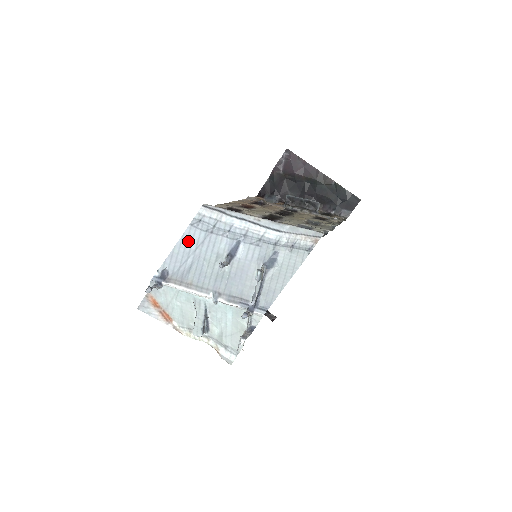
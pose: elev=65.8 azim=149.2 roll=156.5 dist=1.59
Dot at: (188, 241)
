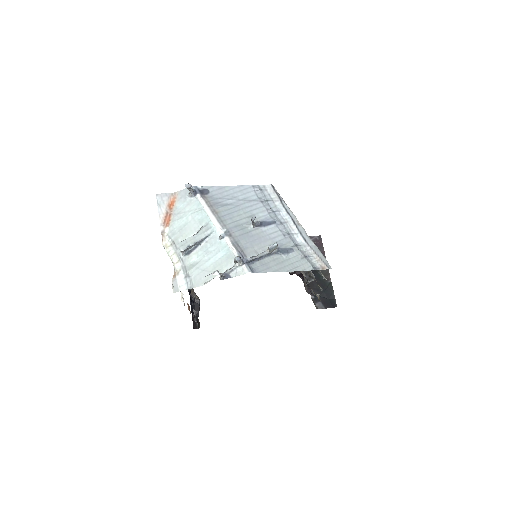
Dot at: (241, 191)
